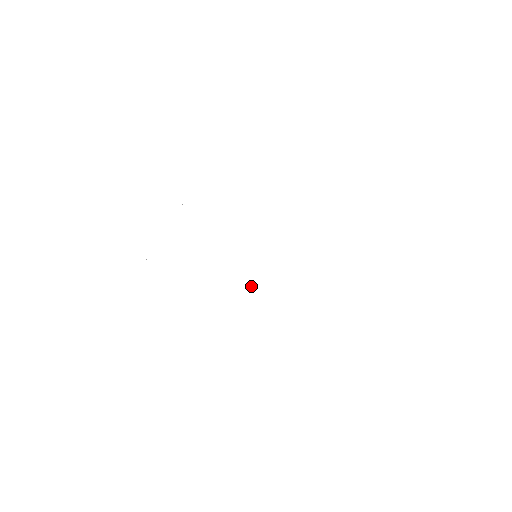
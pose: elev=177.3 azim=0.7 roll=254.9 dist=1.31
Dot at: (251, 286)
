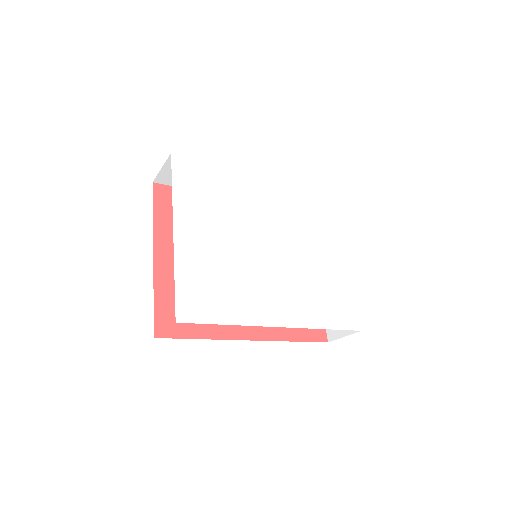
Dot at: (249, 252)
